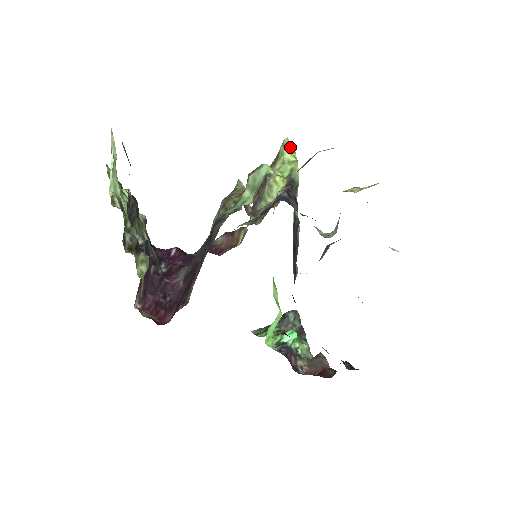
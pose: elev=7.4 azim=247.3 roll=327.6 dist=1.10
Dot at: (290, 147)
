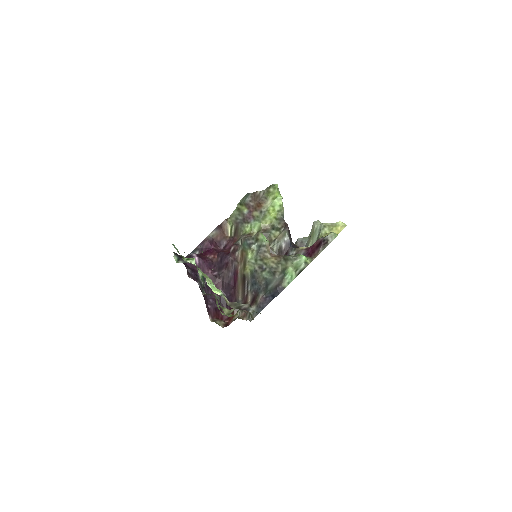
Dot at: (278, 188)
